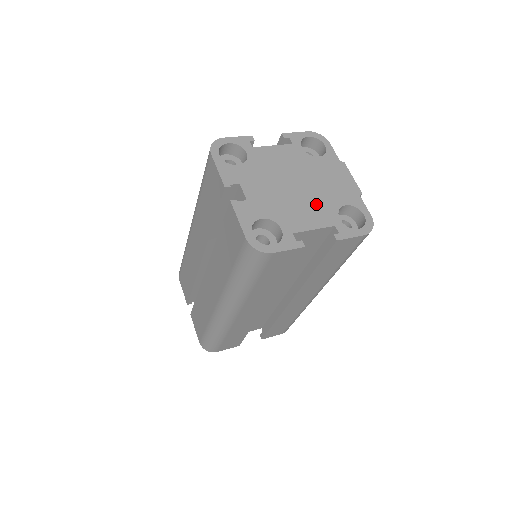
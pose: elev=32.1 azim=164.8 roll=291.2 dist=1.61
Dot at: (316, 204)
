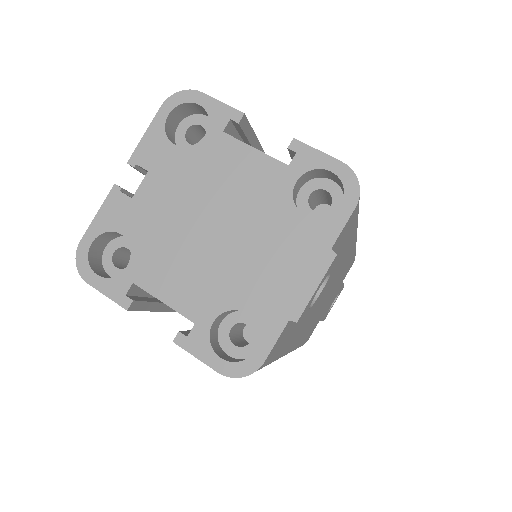
Dot at: (207, 275)
